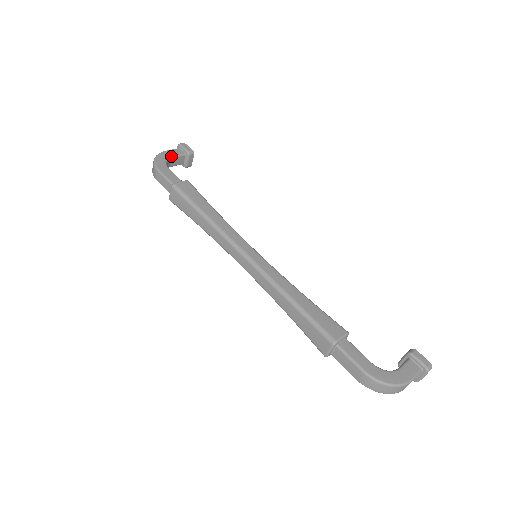
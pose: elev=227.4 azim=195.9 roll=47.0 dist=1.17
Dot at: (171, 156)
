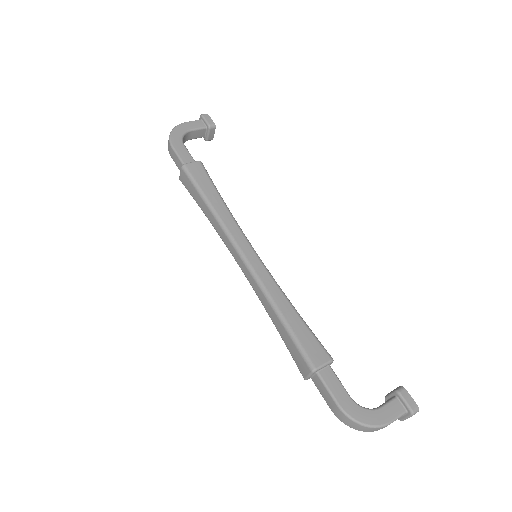
Dot at: (190, 129)
